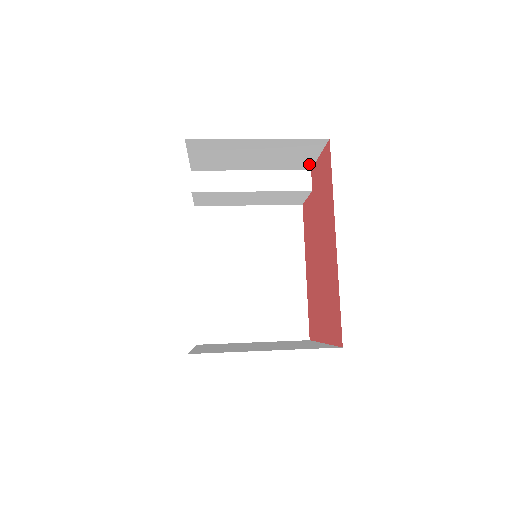
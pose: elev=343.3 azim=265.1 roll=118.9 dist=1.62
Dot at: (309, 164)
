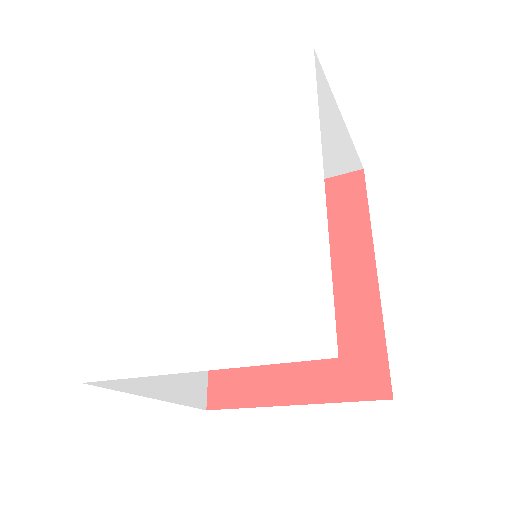
Dot at: occluded
